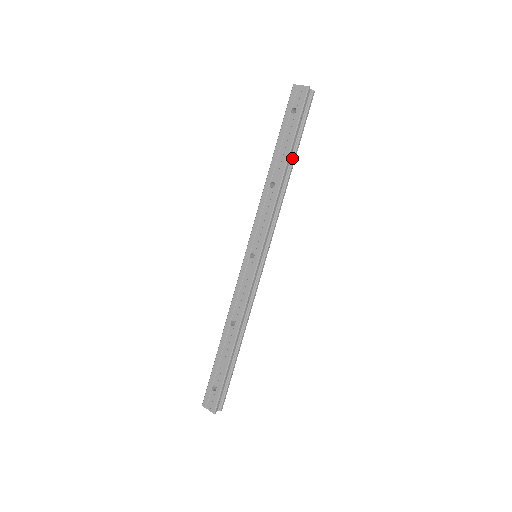
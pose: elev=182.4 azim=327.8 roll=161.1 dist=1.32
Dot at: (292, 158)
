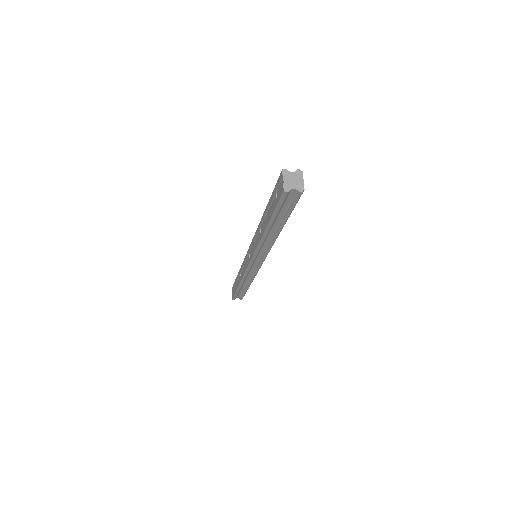
Dot at: (278, 226)
